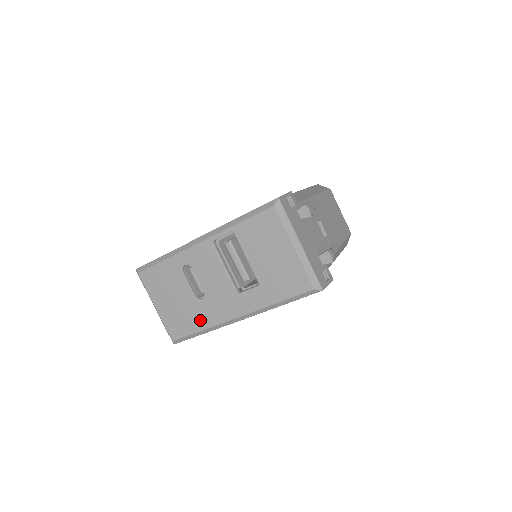
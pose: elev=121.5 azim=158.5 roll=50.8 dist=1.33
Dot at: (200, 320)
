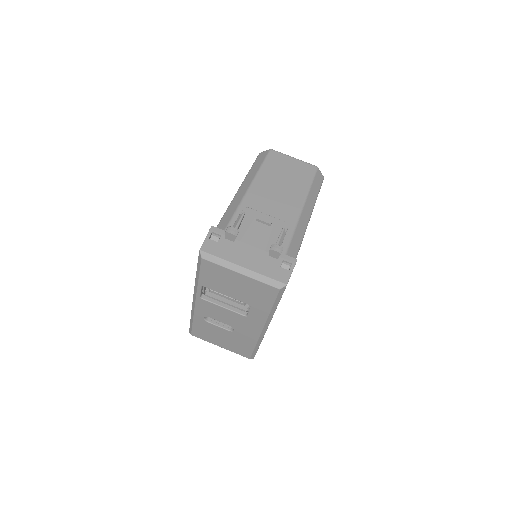
Dot at: (247, 341)
